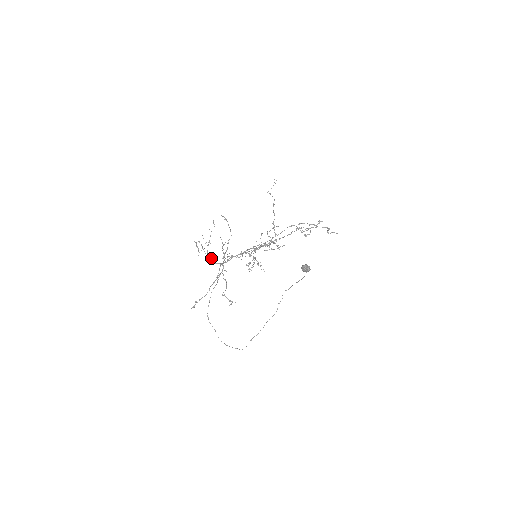
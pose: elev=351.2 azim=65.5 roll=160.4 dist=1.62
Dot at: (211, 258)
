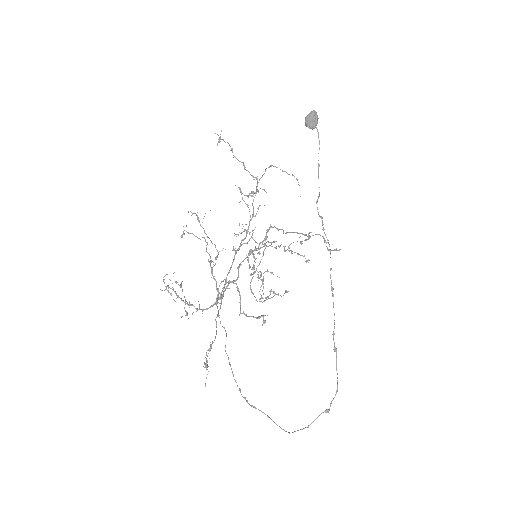
Dot at: (198, 309)
